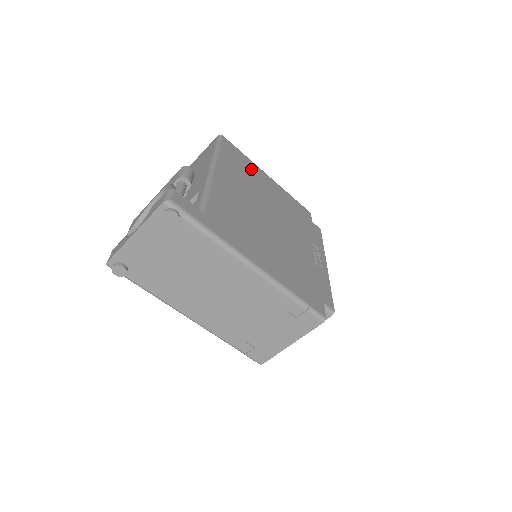
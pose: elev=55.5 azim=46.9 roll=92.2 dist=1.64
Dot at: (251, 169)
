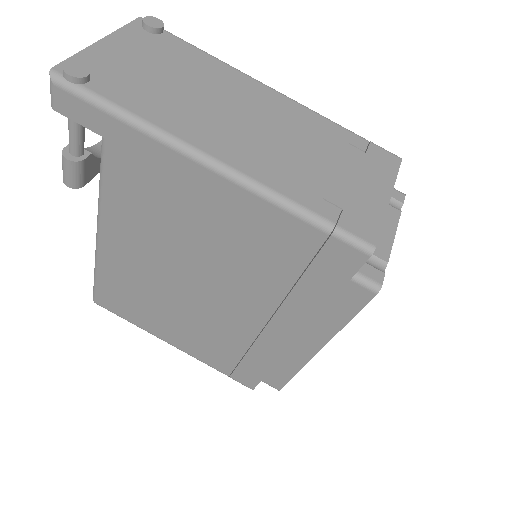
Dot at: occluded
